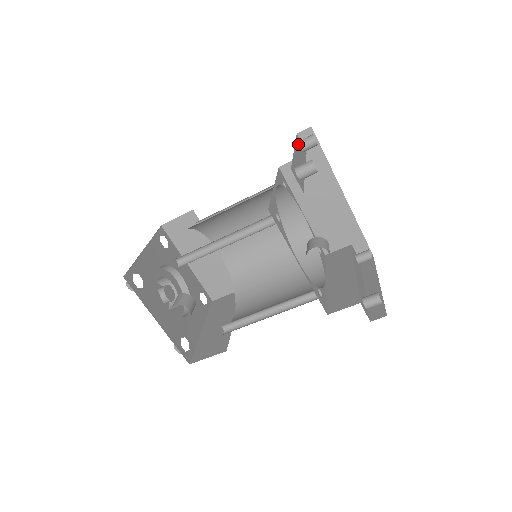
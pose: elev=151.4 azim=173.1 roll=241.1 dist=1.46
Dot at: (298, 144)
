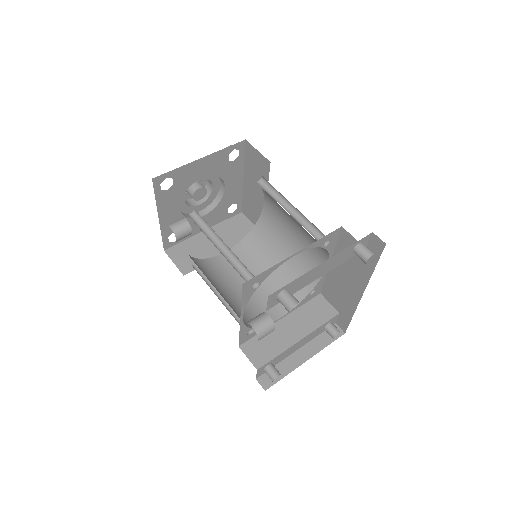
Dot at: (353, 247)
